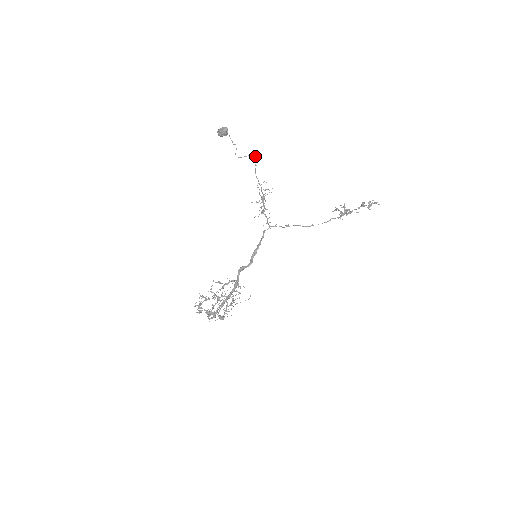
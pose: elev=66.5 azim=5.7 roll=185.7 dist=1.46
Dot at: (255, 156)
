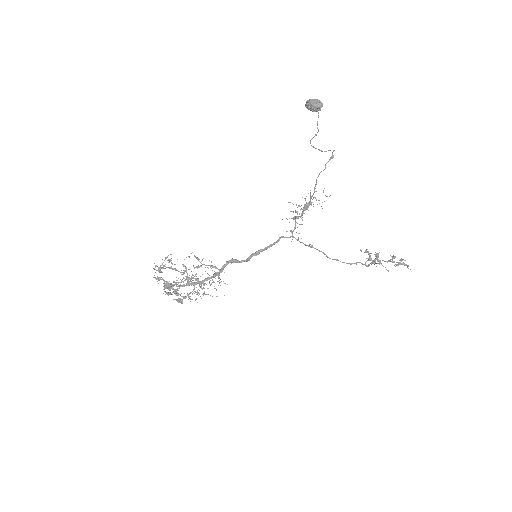
Dot at: (331, 156)
